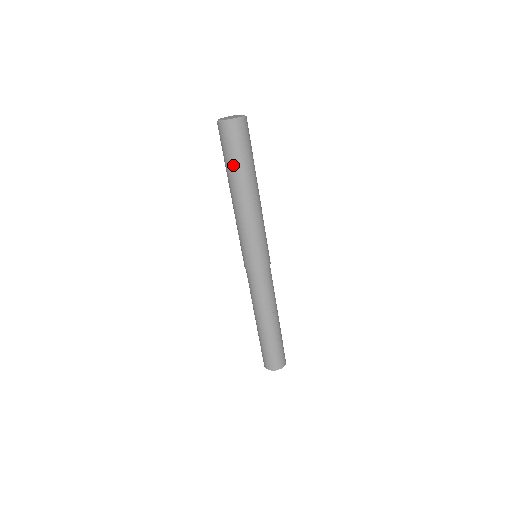
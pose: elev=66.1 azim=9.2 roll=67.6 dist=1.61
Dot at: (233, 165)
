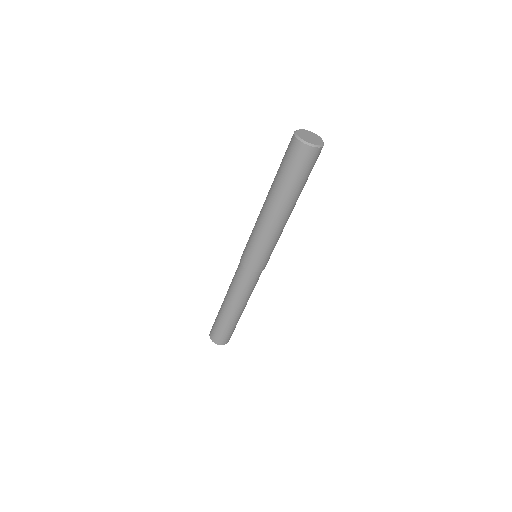
Dot at: (285, 181)
